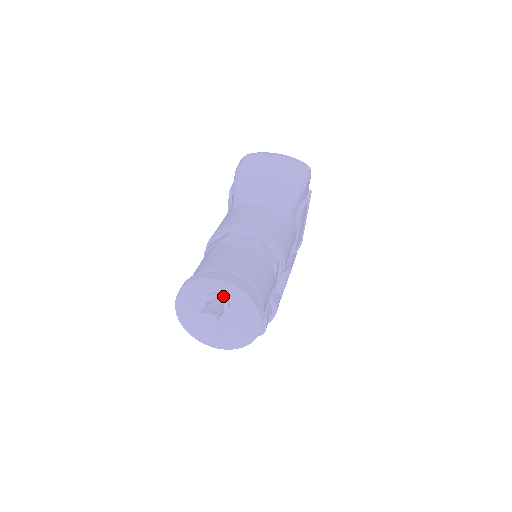
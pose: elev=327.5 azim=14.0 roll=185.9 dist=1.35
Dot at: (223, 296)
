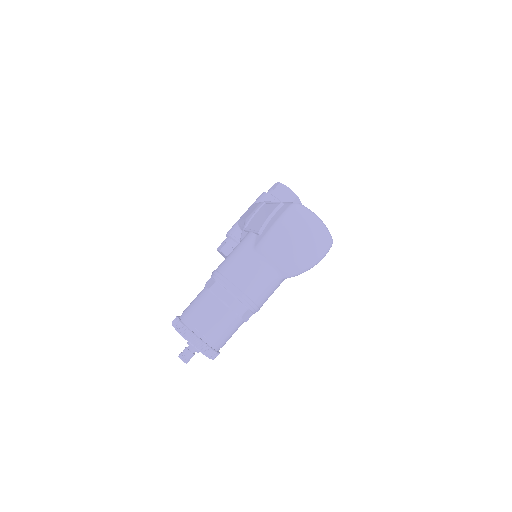
Dot at: (198, 351)
